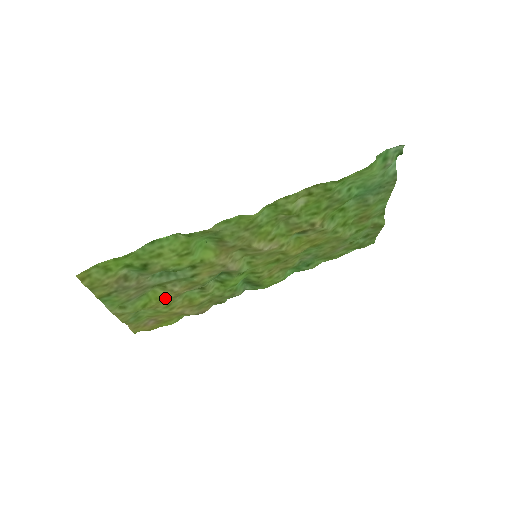
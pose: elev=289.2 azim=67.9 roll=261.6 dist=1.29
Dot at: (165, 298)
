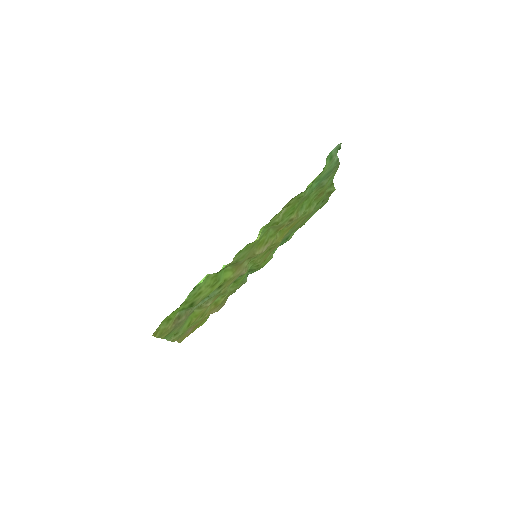
Dot at: (201, 313)
